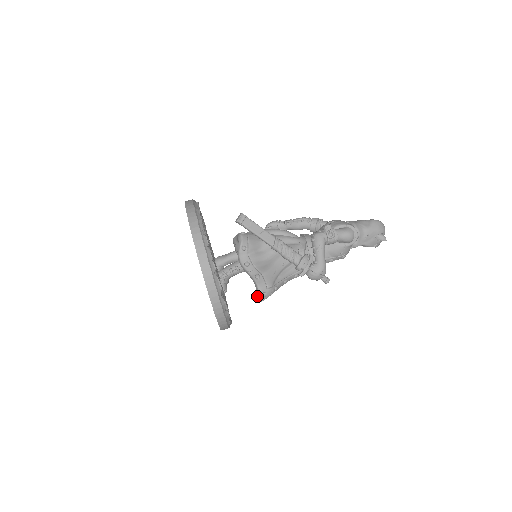
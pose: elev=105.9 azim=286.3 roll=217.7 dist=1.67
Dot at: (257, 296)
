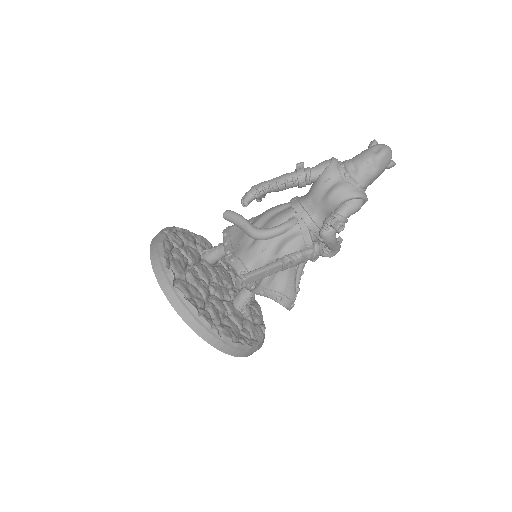
Dot at: occluded
